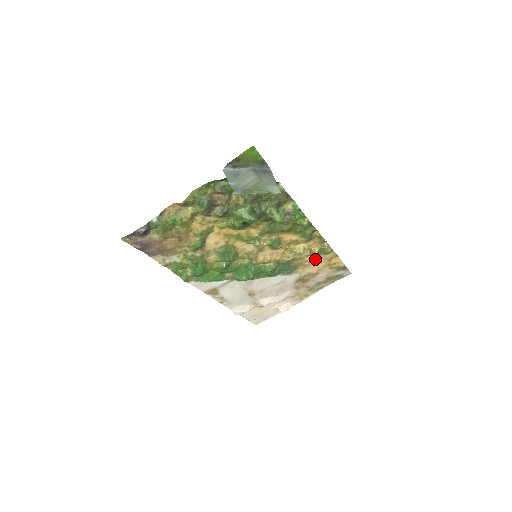
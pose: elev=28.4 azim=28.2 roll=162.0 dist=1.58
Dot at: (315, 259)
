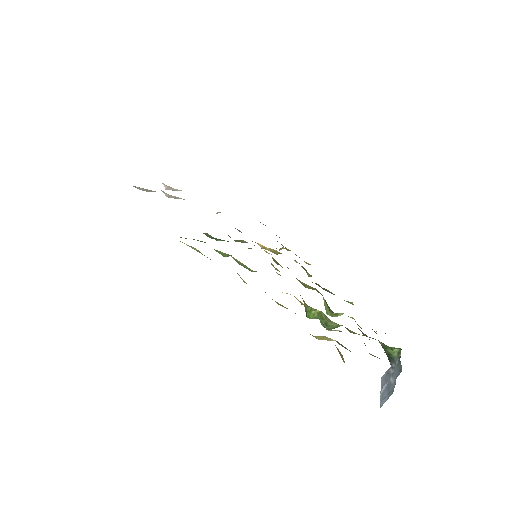
Dot at: occluded
